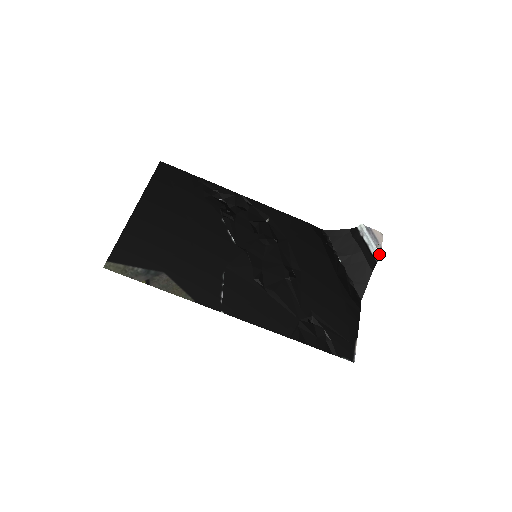
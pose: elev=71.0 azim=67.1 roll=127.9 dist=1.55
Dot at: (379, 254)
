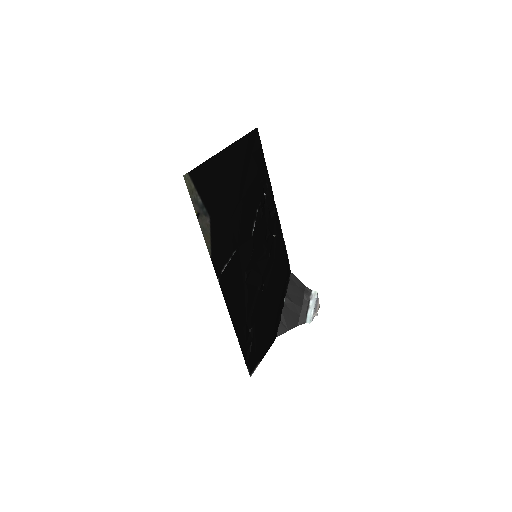
Dot at: (312, 320)
